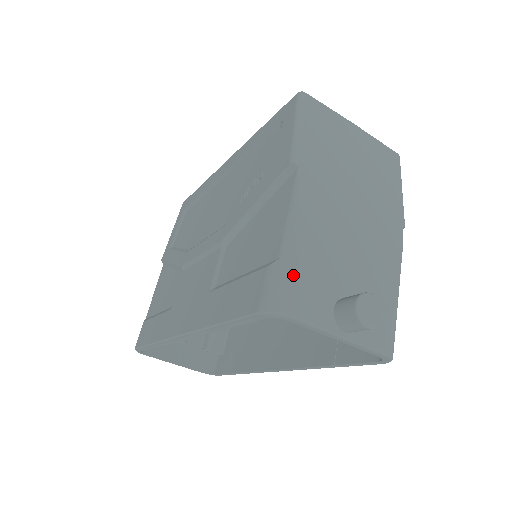
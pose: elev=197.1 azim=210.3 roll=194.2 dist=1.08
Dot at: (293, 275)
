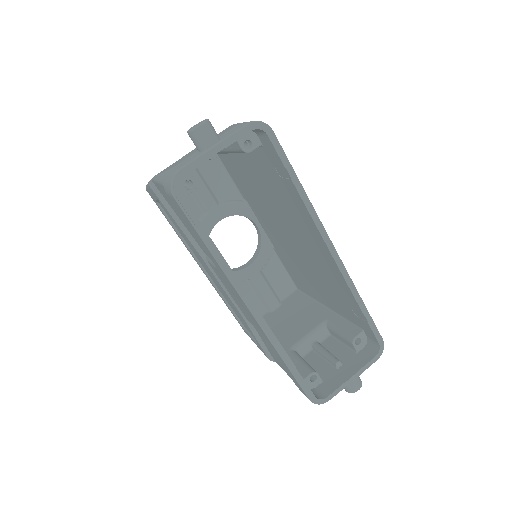
Dot at: (168, 174)
